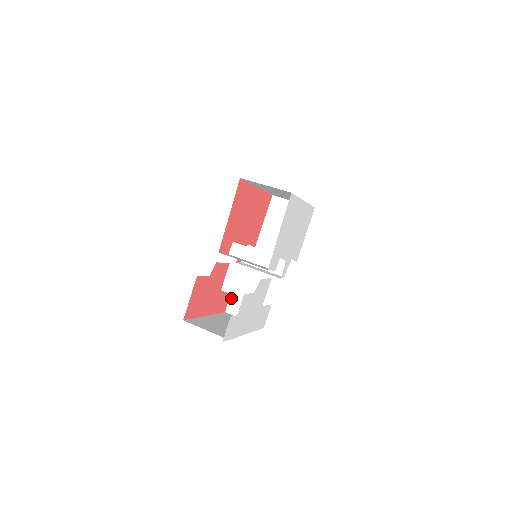
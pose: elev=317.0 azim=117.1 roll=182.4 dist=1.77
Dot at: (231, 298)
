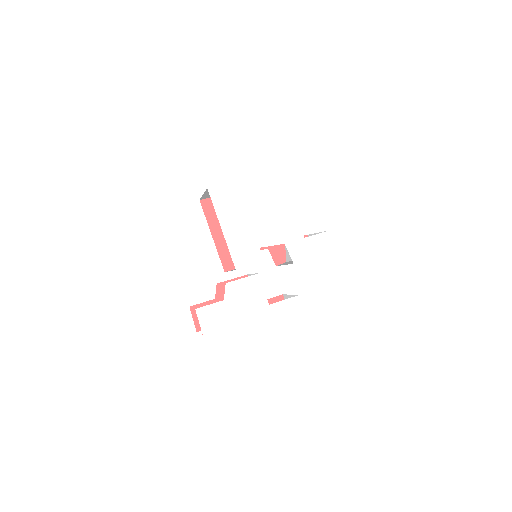
Dot at: occluded
